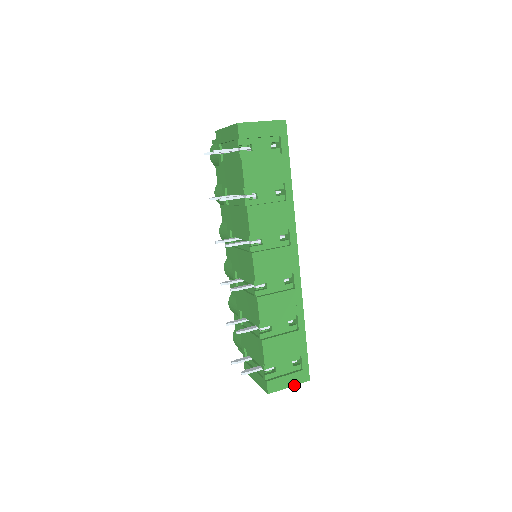
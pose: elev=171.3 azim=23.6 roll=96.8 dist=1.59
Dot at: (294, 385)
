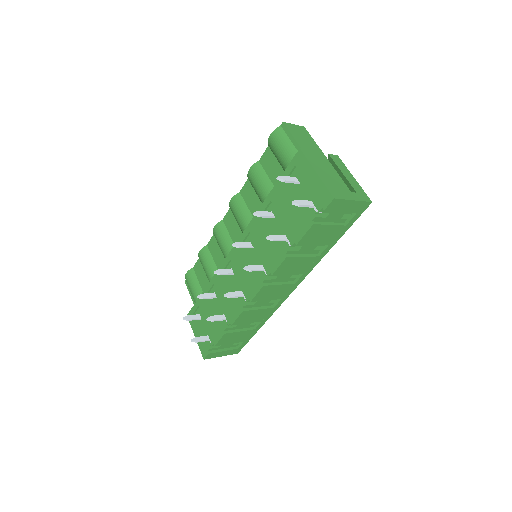
Dot at: (225, 355)
